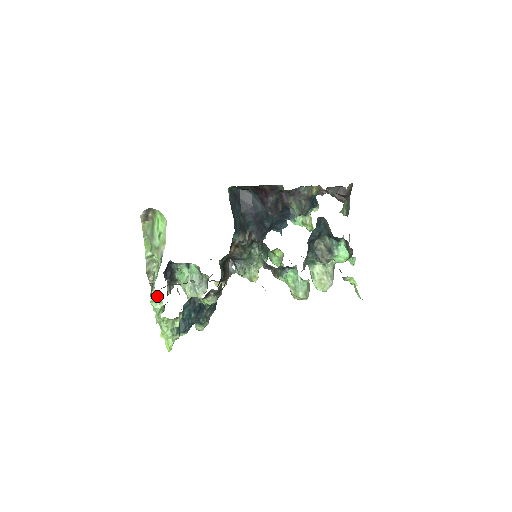
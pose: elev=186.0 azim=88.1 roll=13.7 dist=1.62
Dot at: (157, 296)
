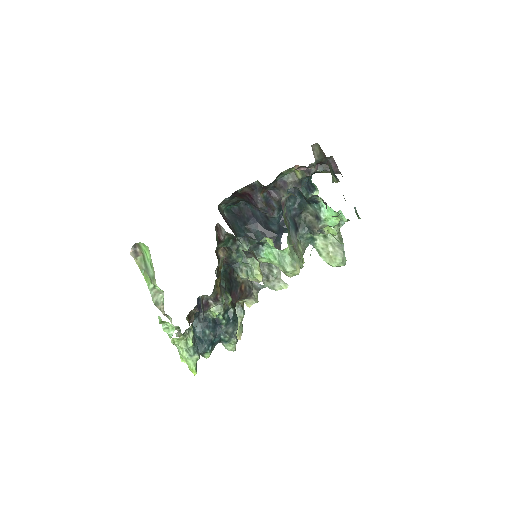
Dot at: (164, 321)
